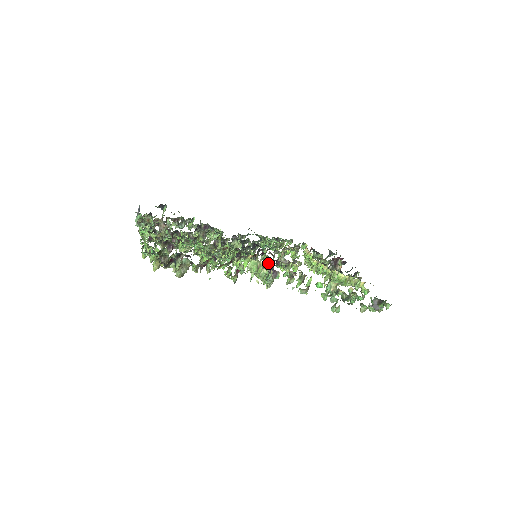
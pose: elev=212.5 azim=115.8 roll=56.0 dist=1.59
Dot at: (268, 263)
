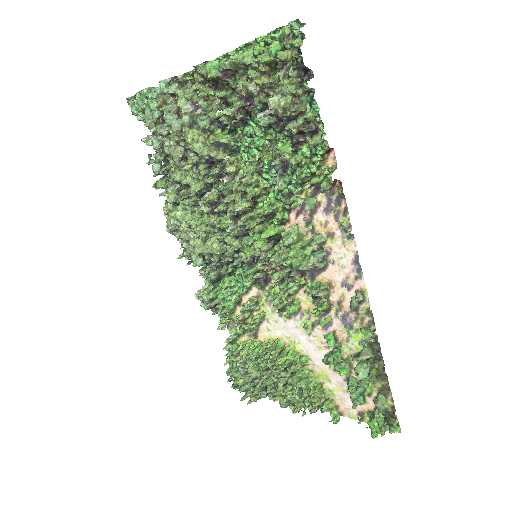
Dot at: (262, 278)
